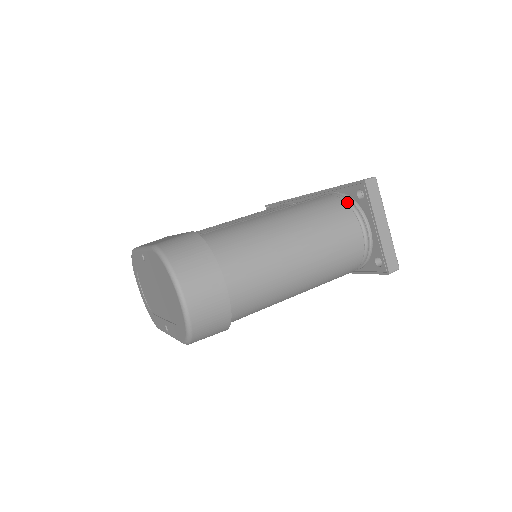
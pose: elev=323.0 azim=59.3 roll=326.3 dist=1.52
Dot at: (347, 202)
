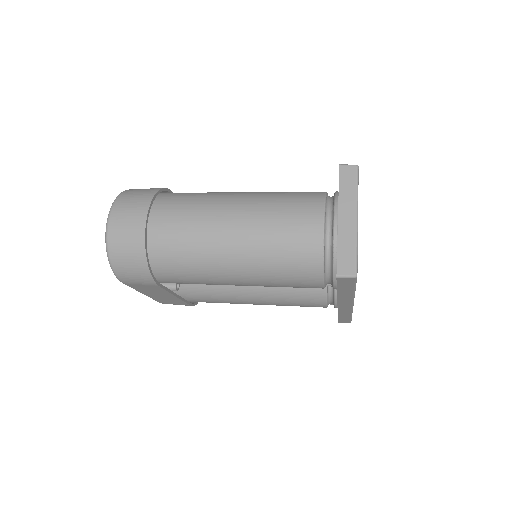
Dot at: (332, 197)
